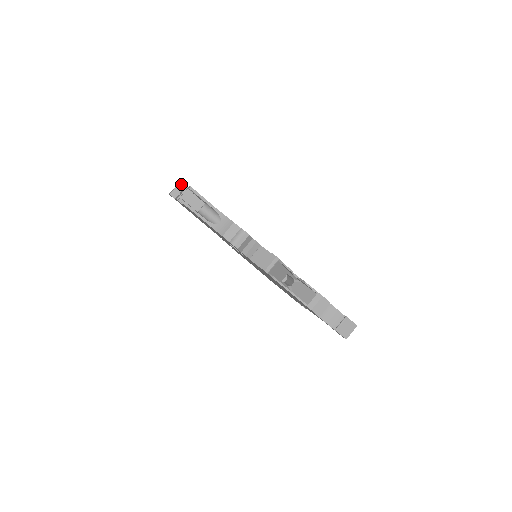
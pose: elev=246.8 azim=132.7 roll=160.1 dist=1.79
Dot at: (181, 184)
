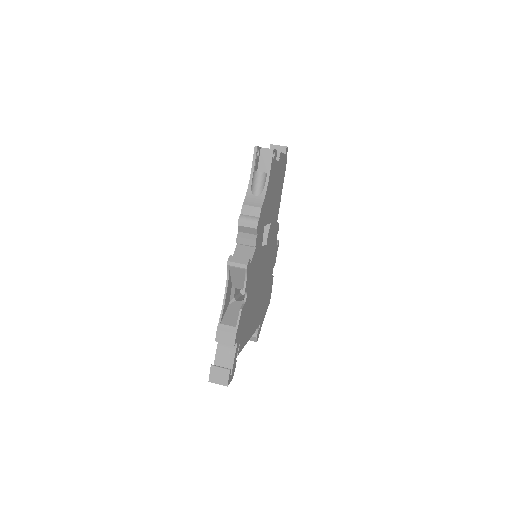
Dot at: (286, 149)
